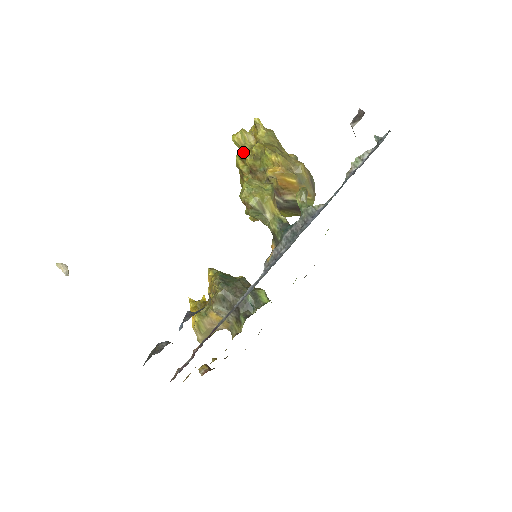
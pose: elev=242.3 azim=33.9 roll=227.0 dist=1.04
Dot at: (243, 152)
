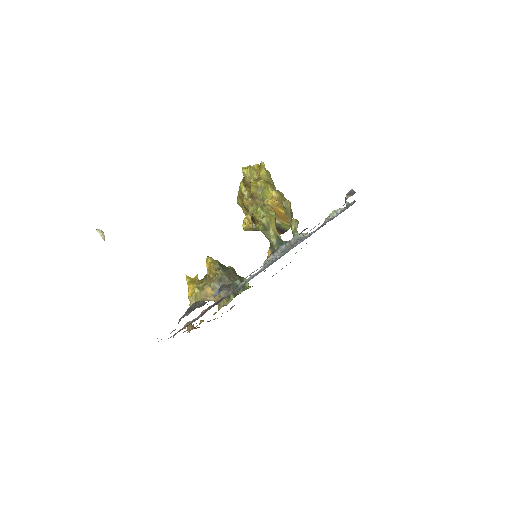
Dot at: (248, 182)
